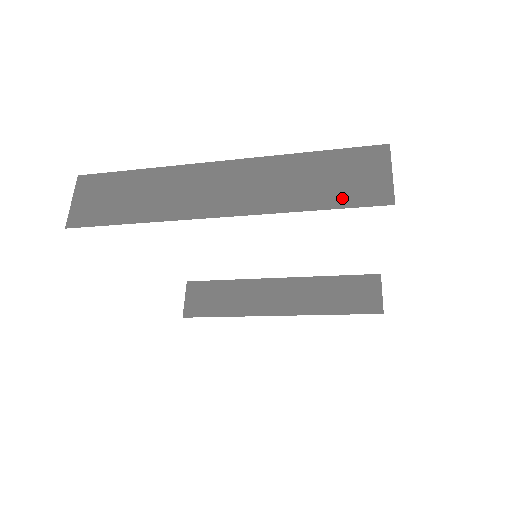
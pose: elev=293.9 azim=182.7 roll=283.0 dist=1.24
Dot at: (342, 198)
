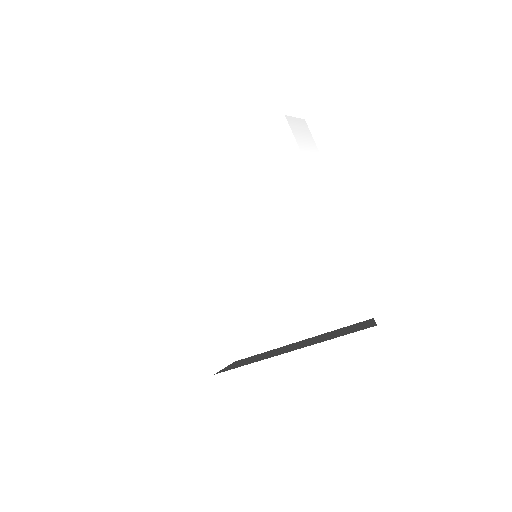
Dot at: occluded
